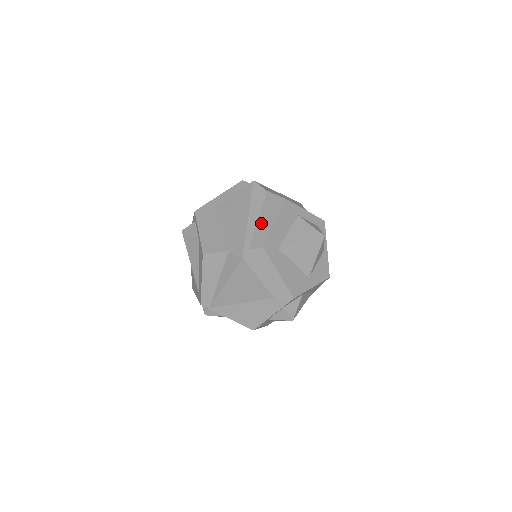
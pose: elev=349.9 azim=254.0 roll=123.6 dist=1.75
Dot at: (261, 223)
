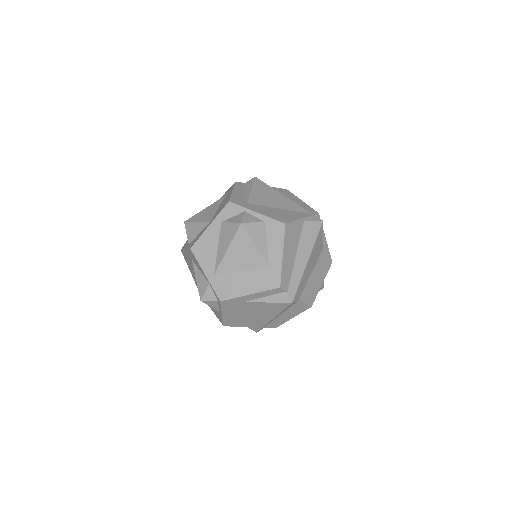
Dot at: (281, 317)
